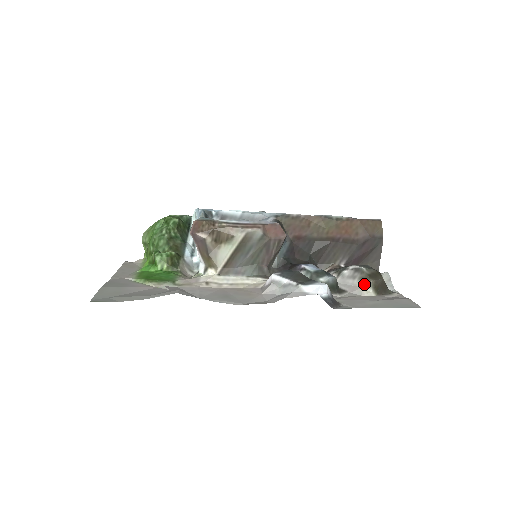
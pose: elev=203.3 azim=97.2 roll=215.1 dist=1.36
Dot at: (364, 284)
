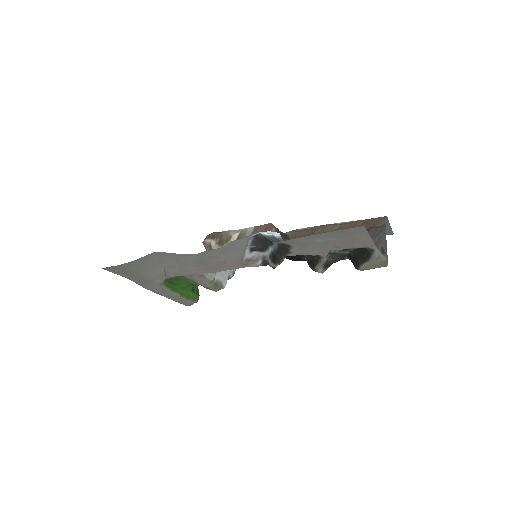
Dot at: occluded
